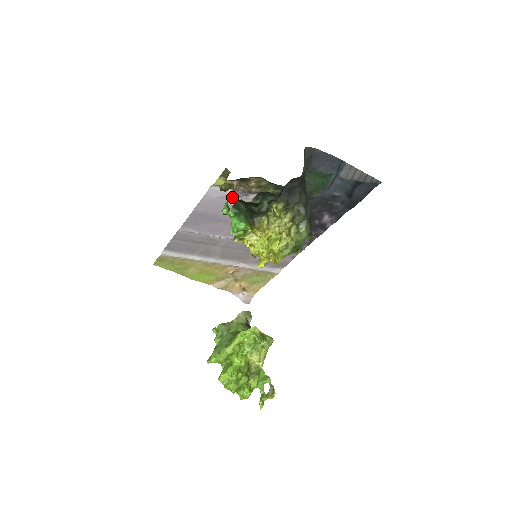
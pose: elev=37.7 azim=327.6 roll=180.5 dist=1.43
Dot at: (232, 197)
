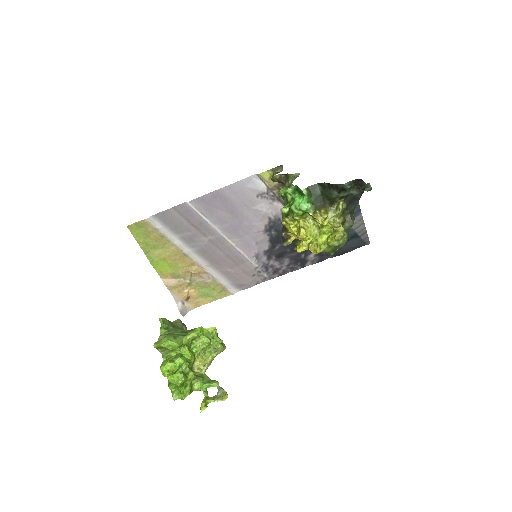
Dot at: (261, 195)
